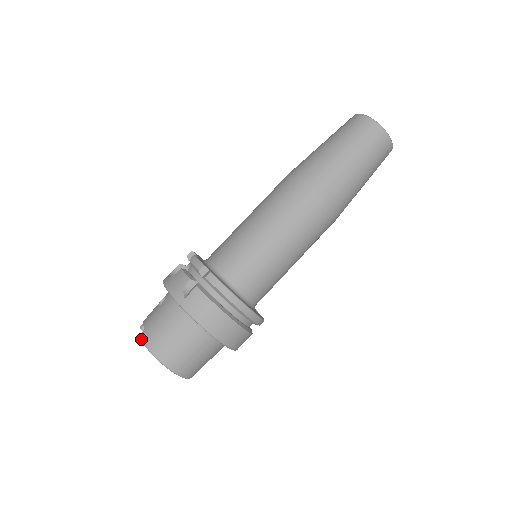
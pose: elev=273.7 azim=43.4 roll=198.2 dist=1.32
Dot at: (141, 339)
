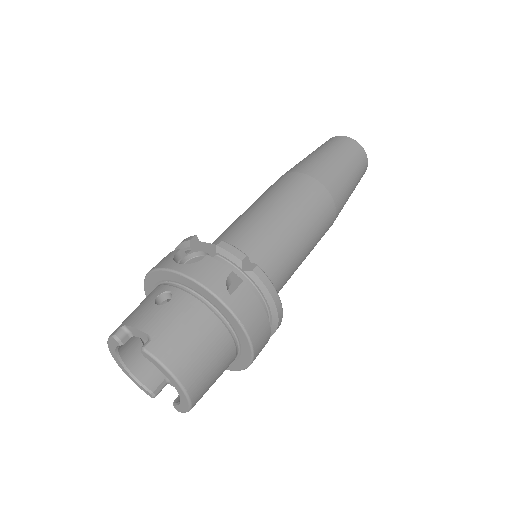
Dot at: (150, 352)
